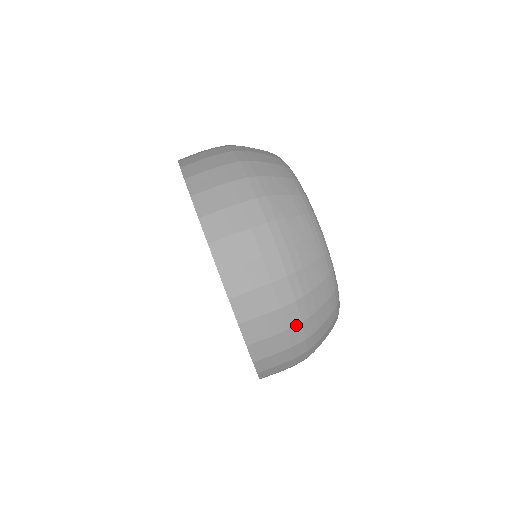
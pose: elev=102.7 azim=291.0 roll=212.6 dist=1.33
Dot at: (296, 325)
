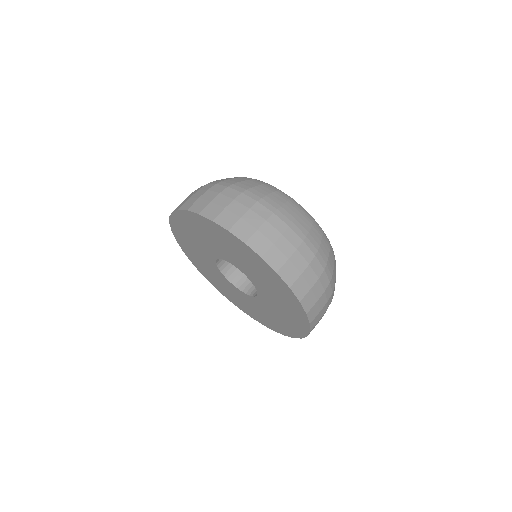
Dot at: (313, 259)
